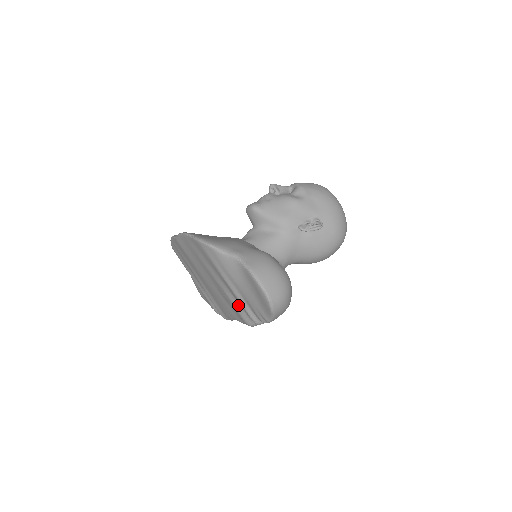
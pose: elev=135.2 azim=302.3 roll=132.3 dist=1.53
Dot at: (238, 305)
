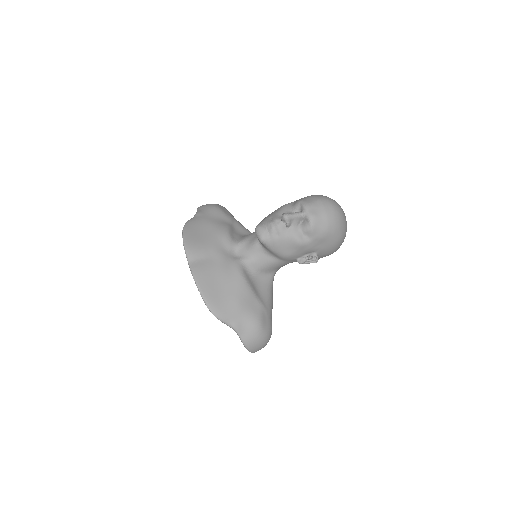
Dot at: occluded
